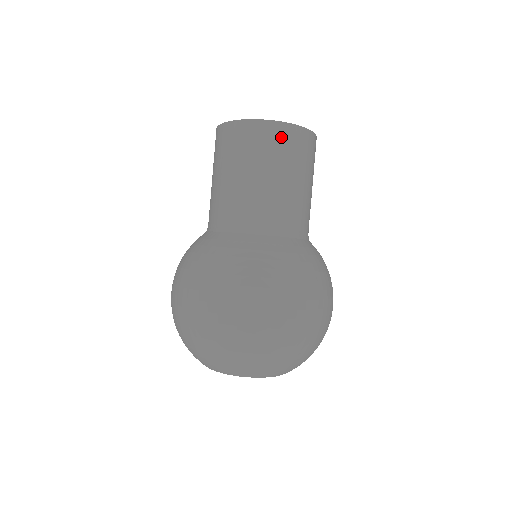
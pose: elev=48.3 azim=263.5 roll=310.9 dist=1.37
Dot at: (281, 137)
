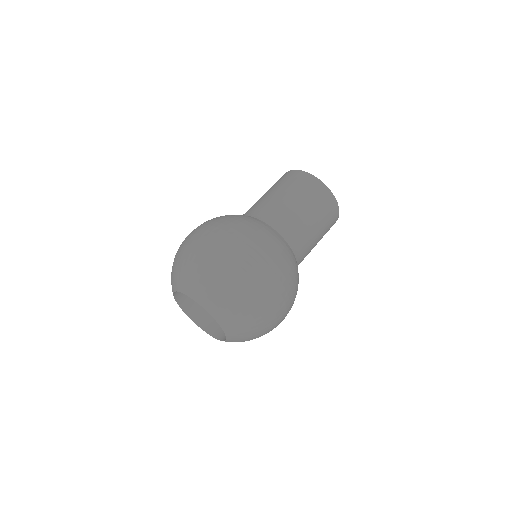
Dot at: (324, 196)
